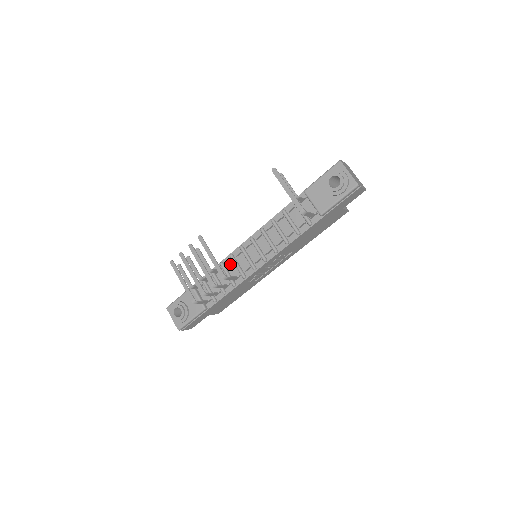
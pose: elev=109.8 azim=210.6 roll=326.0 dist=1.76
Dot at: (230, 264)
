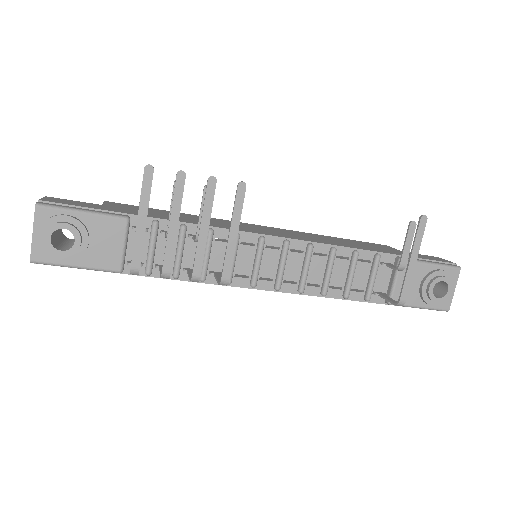
Dot at: (223, 244)
